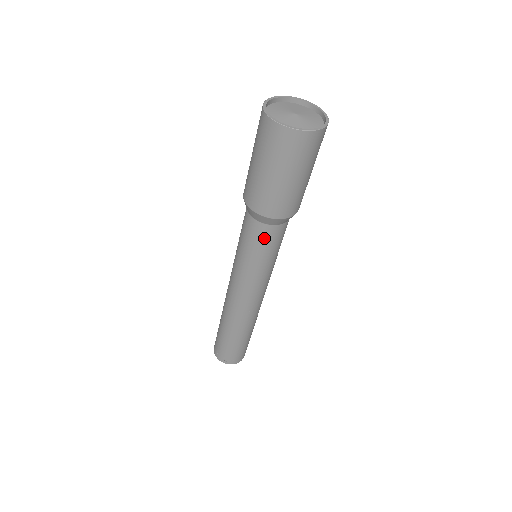
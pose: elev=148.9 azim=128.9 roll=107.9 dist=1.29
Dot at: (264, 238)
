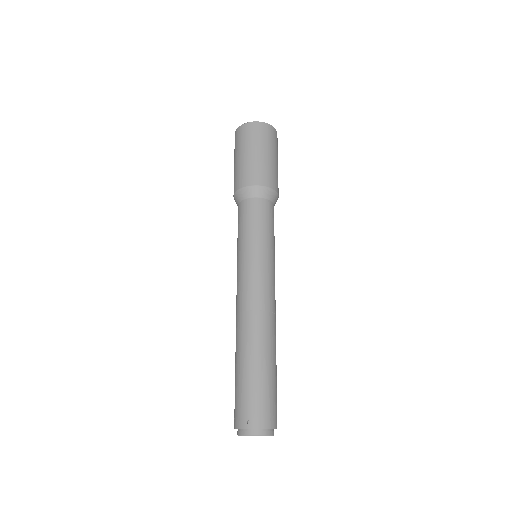
Dot at: (254, 211)
